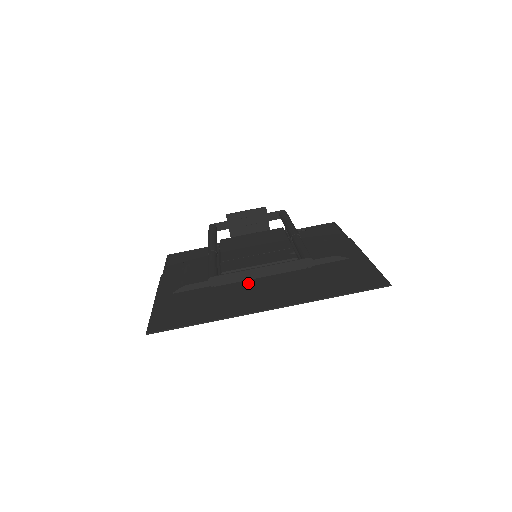
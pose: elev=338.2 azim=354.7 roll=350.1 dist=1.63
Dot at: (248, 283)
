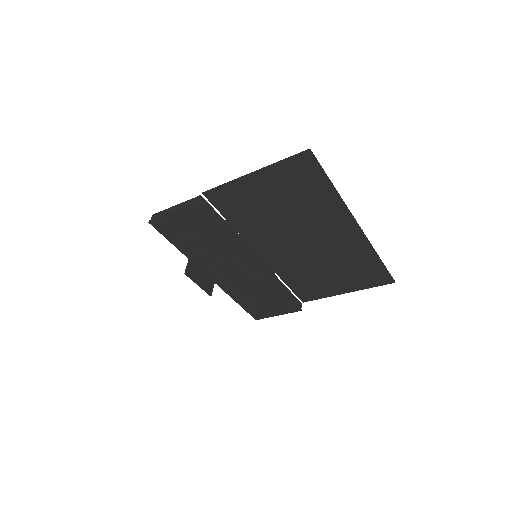
Dot at: (302, 231)
